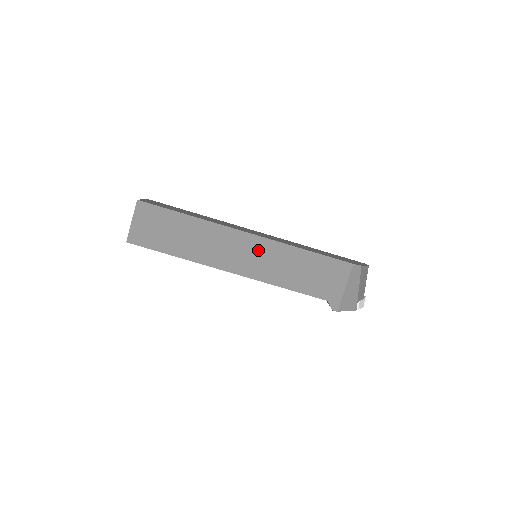
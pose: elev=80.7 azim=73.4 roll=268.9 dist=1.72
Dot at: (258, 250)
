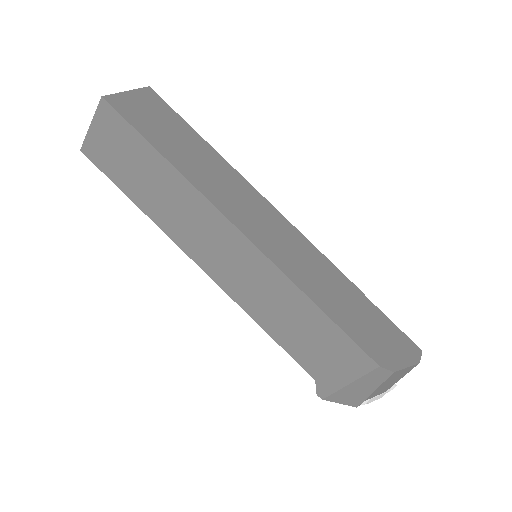
Dot at: (246, 262)
